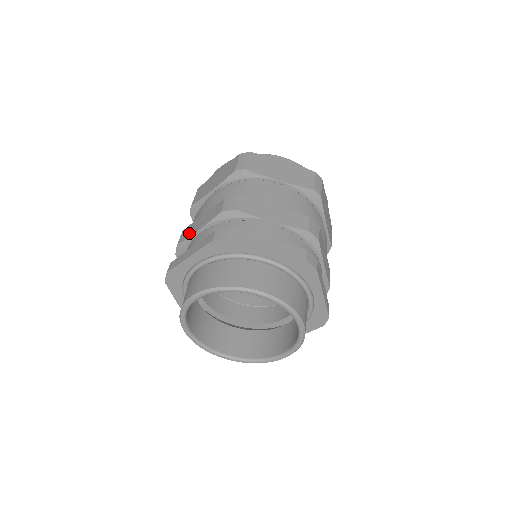
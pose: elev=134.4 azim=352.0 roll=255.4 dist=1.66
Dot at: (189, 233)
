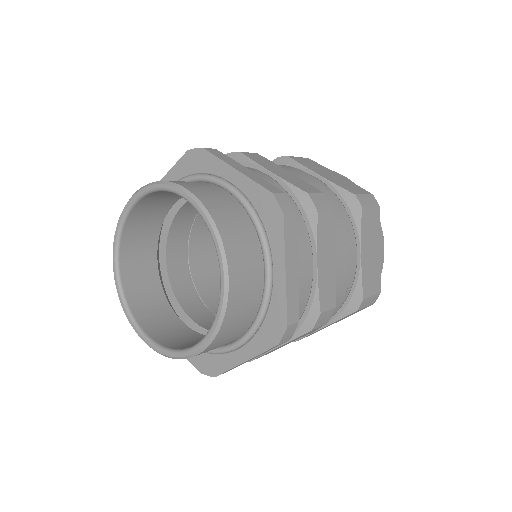
Dot at: occluded
